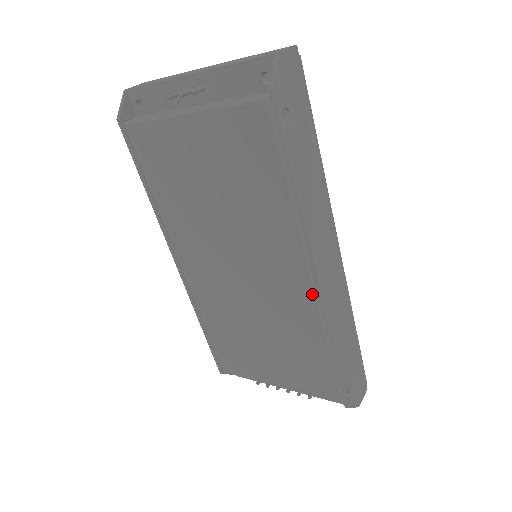
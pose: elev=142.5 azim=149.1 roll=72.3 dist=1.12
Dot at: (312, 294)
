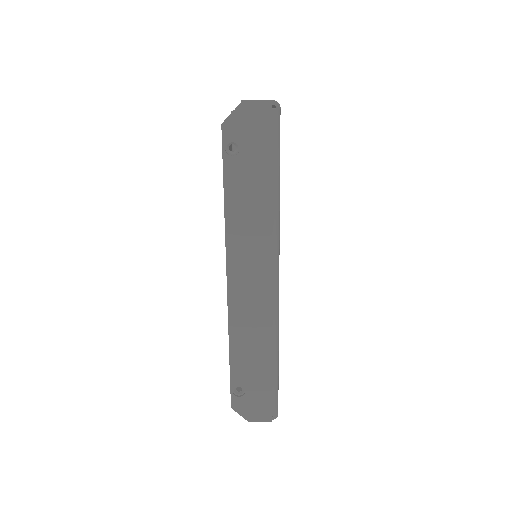
Dot at: occluded
